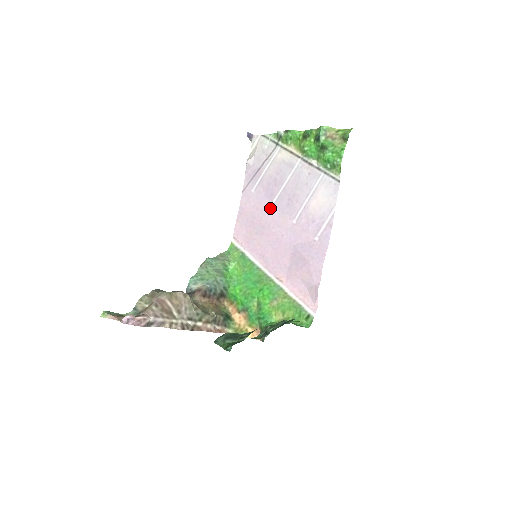
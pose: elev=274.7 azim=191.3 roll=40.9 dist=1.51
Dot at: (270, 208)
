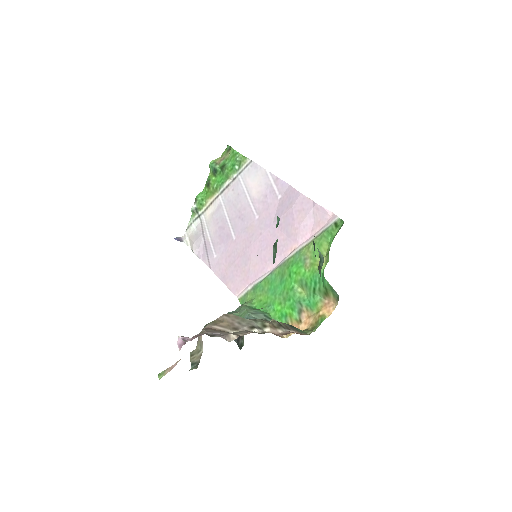
Dot at: (235, 241)
